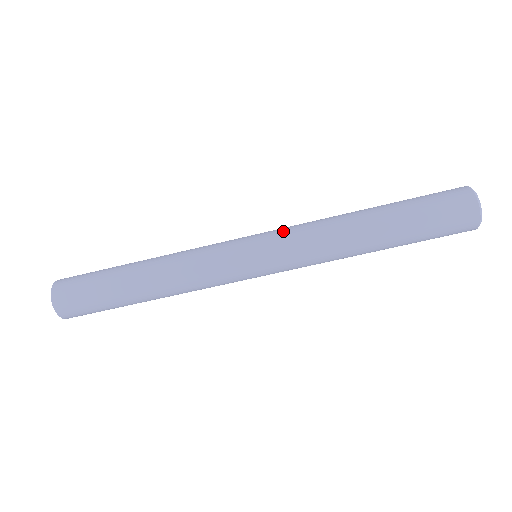
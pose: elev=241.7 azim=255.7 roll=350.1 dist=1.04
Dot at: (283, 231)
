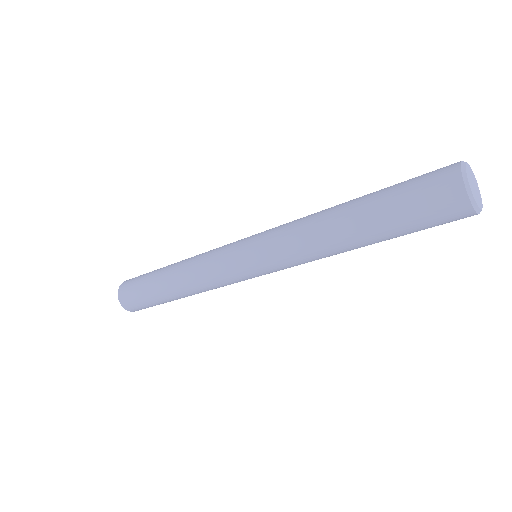
Dot at: (272, 257)
